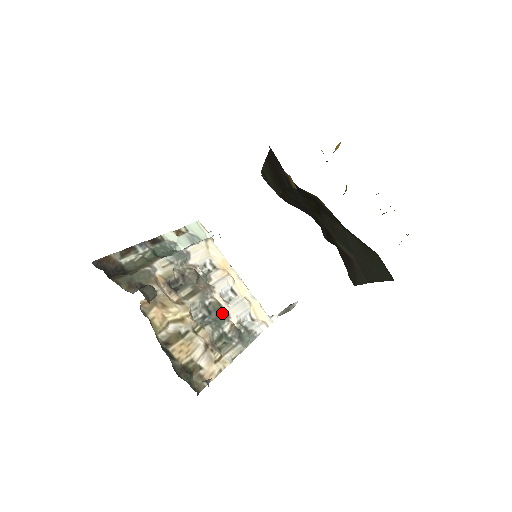
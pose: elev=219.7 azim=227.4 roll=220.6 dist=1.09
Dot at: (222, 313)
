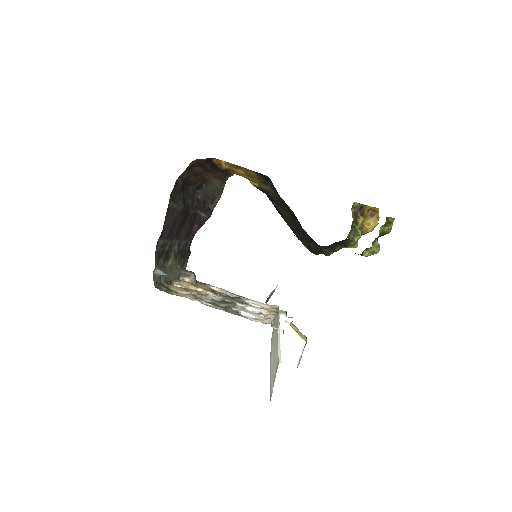
Dot at: (230, 303)
